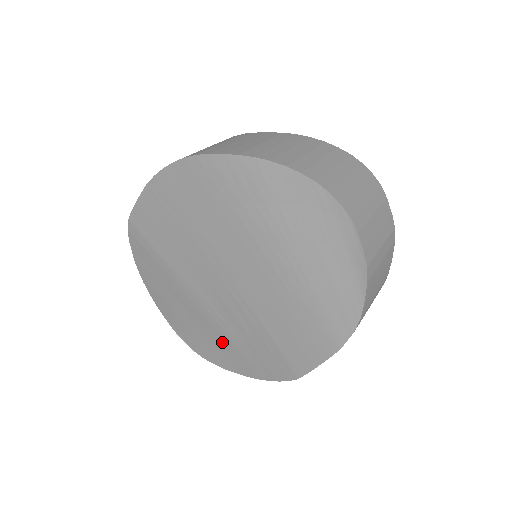
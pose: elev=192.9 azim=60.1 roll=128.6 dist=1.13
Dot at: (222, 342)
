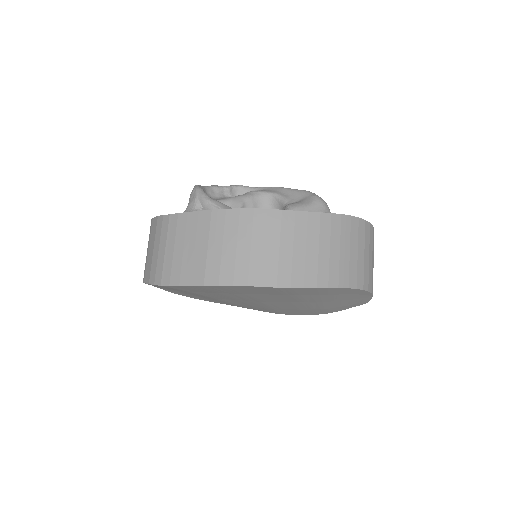
Dot at: (222, 302)
